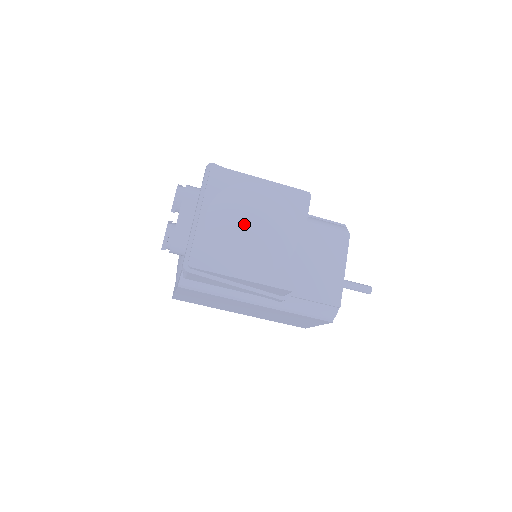
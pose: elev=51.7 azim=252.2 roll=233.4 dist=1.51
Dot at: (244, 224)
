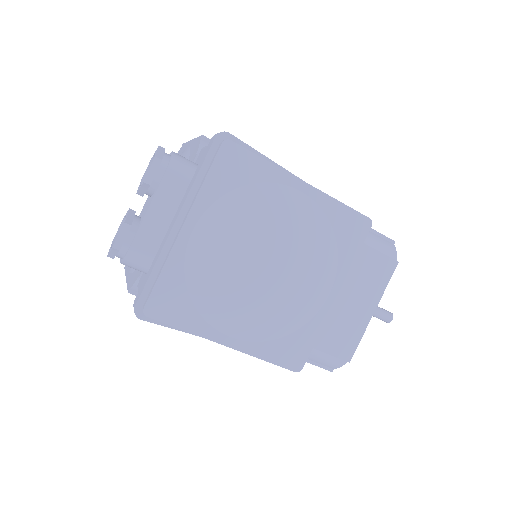
Dot at: (252, 259)
